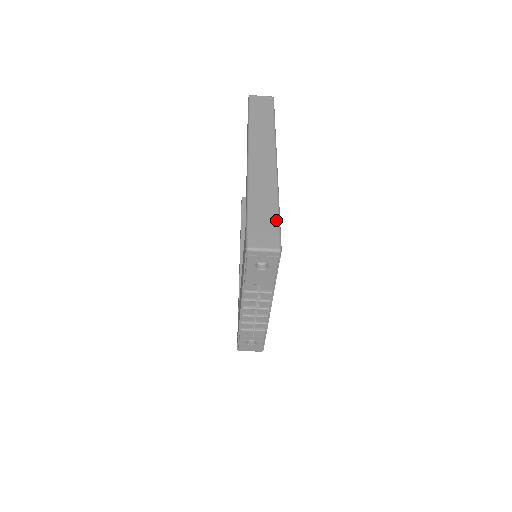
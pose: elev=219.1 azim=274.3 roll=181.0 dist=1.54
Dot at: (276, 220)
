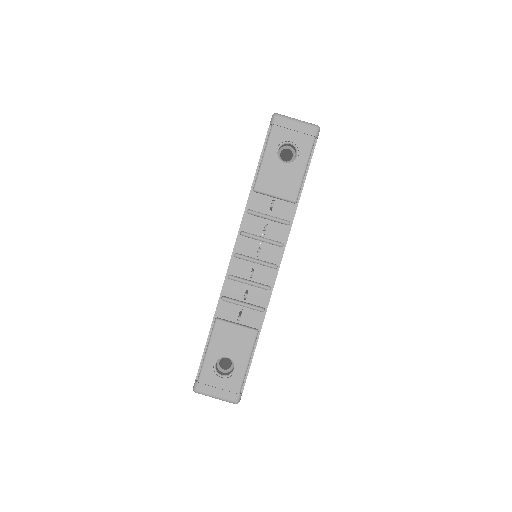
Dot at: occluded
